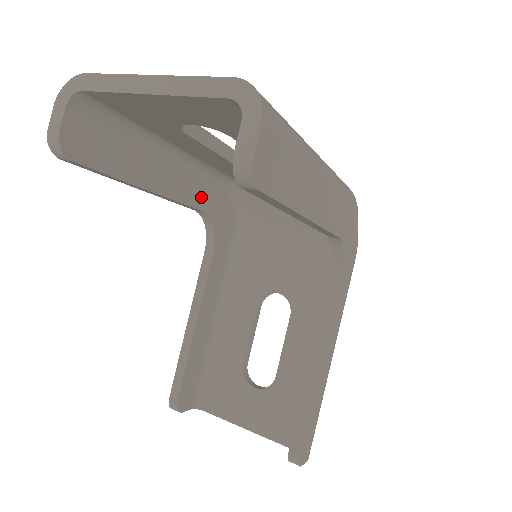
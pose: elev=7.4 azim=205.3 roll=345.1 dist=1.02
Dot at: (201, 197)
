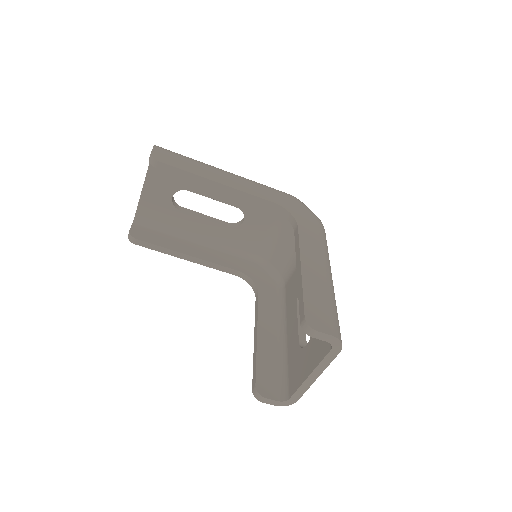
Dot at: (233, 264)
